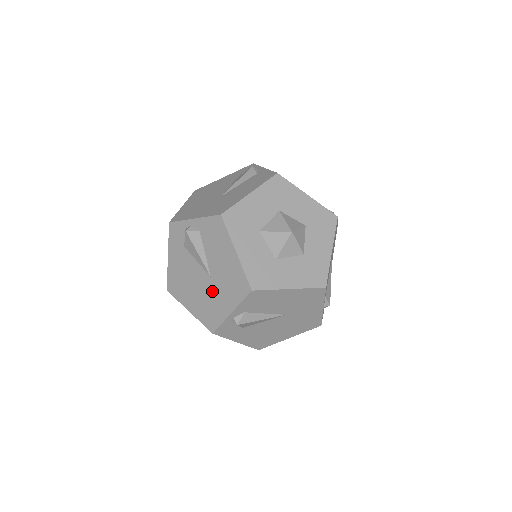
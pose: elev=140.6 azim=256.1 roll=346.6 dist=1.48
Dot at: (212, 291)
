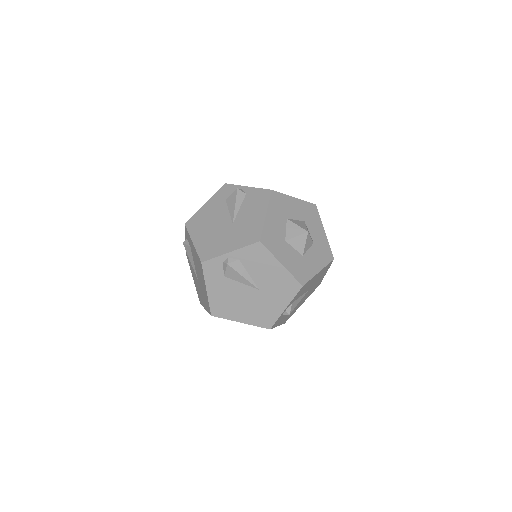
Dot at: (263, 300)
